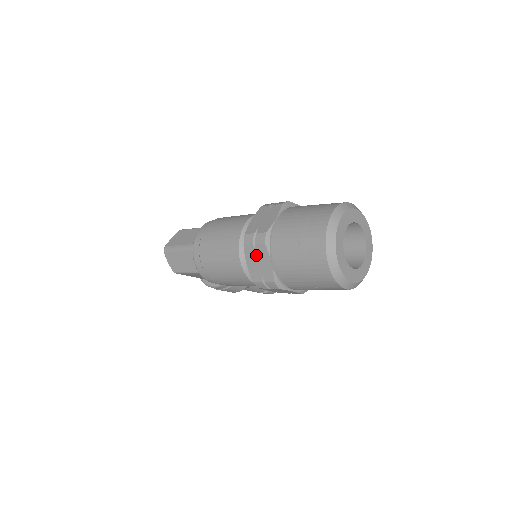
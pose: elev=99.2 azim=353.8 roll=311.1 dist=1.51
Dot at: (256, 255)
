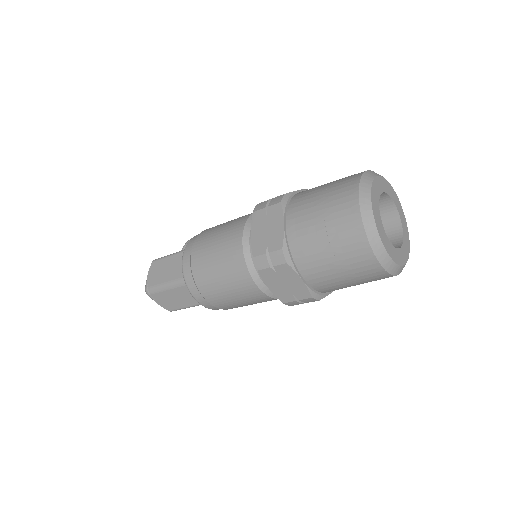
Dot at: (278, 277)
